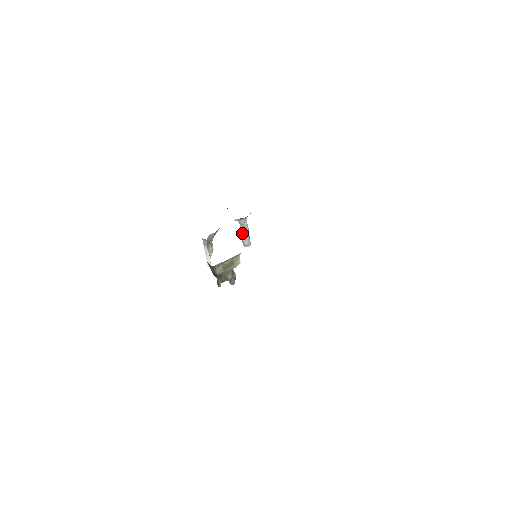
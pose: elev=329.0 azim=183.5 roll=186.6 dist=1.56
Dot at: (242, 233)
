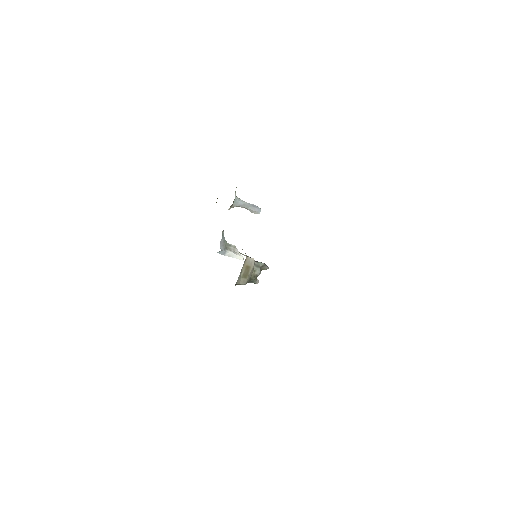
Dot at: (245, 208)
